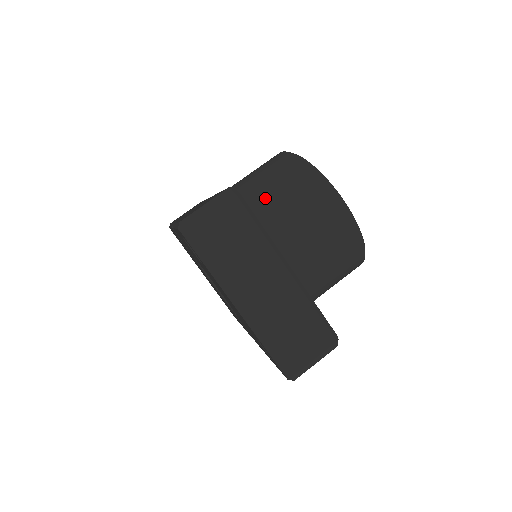
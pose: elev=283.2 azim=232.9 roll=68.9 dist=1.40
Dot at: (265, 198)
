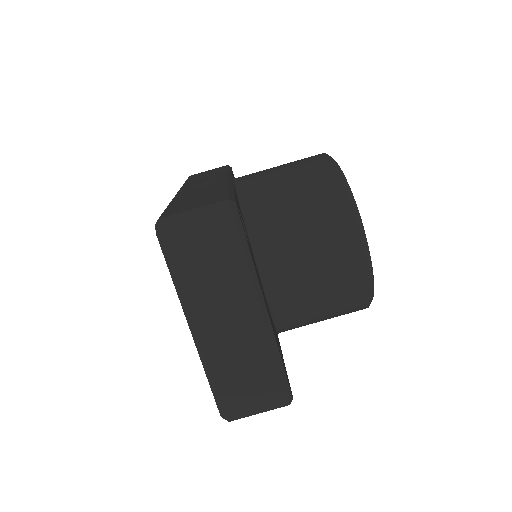
Dot at: (281, 208)
